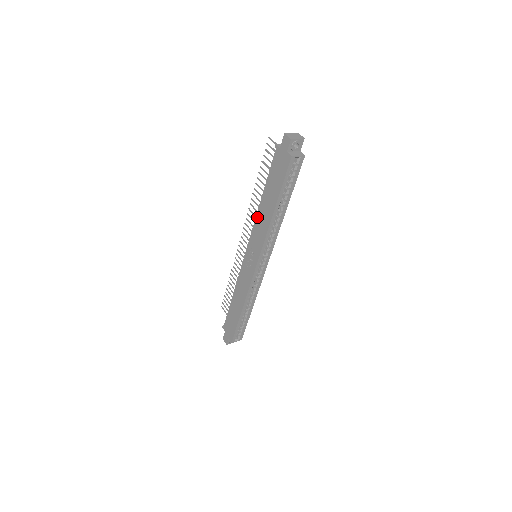
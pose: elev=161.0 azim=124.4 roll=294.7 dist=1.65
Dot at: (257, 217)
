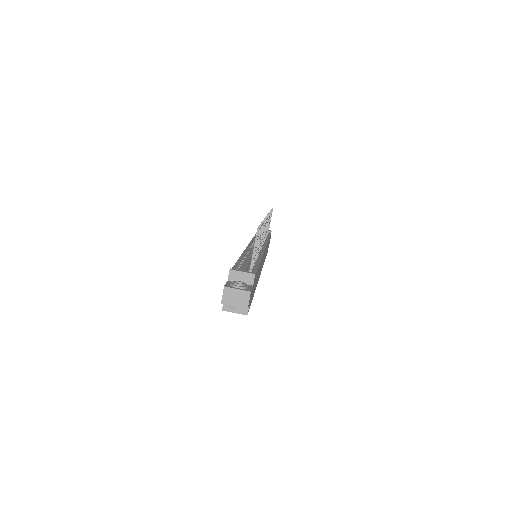
Dot at: occluded
